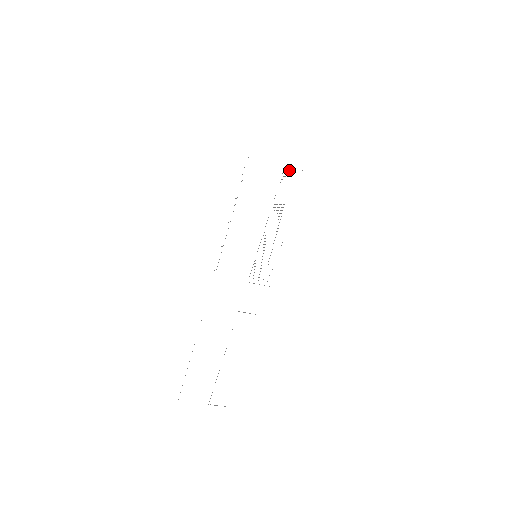
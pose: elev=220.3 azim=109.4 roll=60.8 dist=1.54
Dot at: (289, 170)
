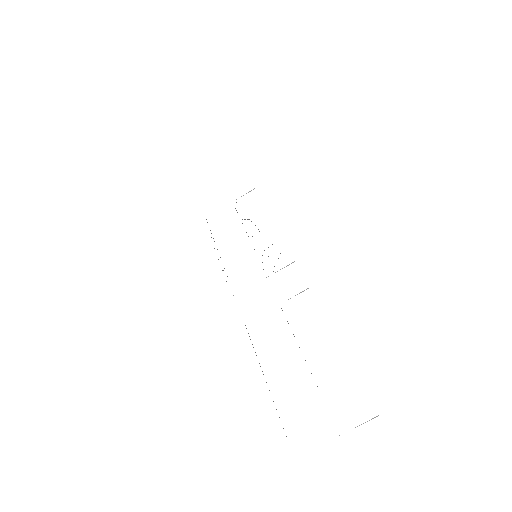
Dot at: occluded
